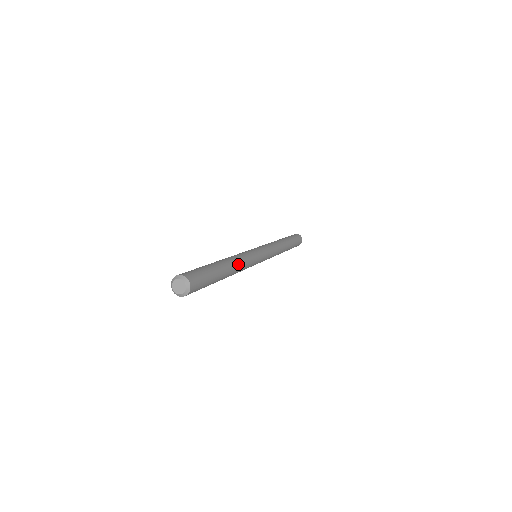
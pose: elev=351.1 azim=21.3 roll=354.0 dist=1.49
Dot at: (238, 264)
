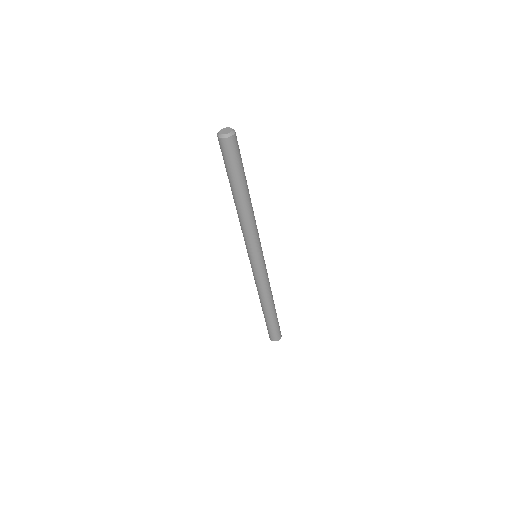
Dot at: (252, 208)
